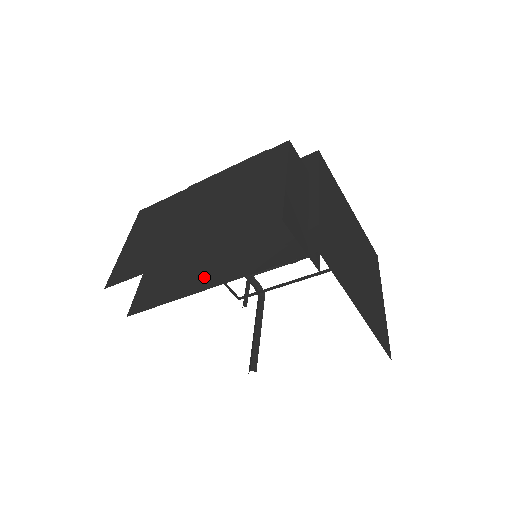
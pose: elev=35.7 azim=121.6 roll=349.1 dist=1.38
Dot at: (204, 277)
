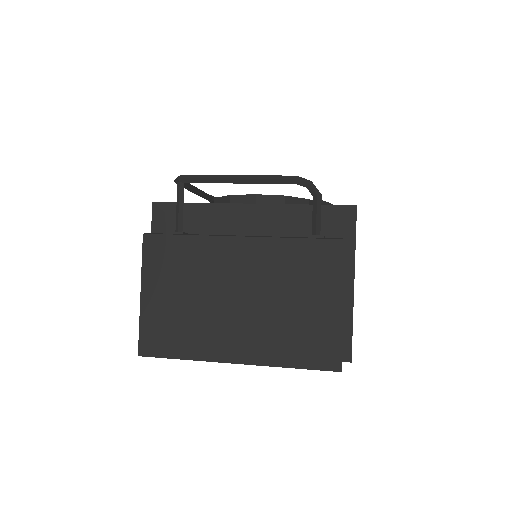
Dot at: occluded
